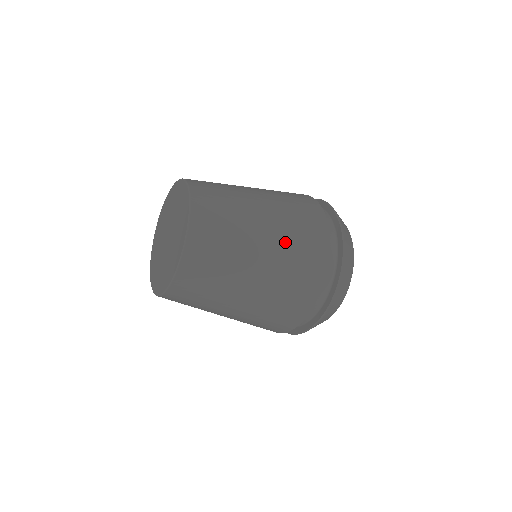
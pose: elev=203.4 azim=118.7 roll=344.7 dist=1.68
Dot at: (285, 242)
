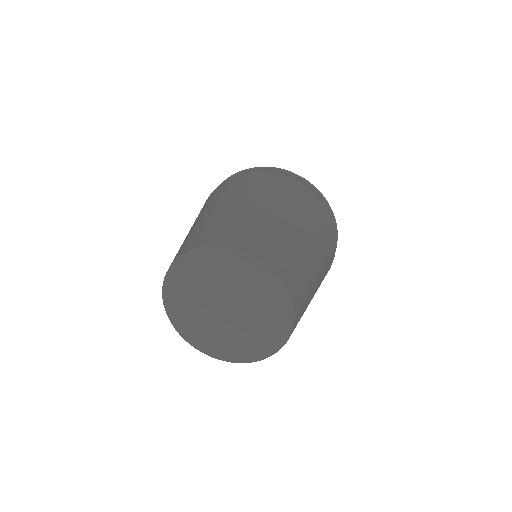
Dot at: (321, 281)
